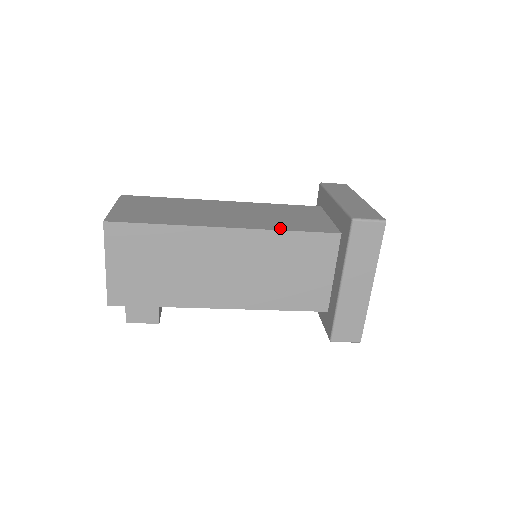
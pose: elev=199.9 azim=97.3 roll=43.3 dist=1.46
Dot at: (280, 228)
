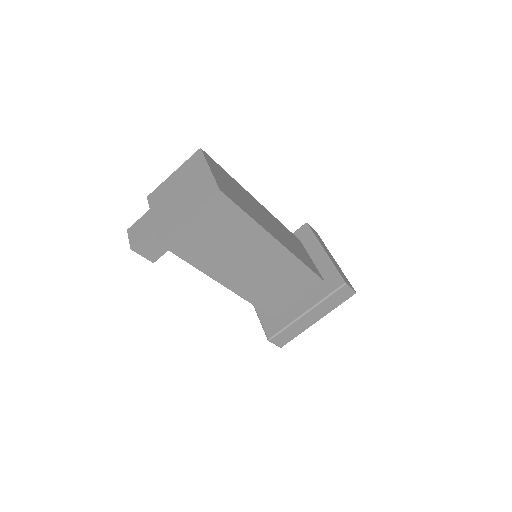
Dot at: (301, 259)
